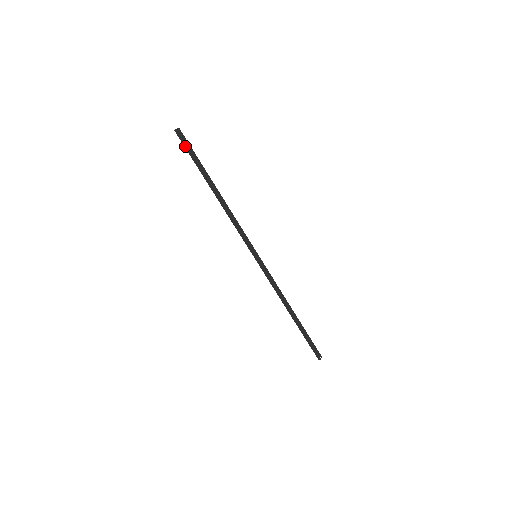
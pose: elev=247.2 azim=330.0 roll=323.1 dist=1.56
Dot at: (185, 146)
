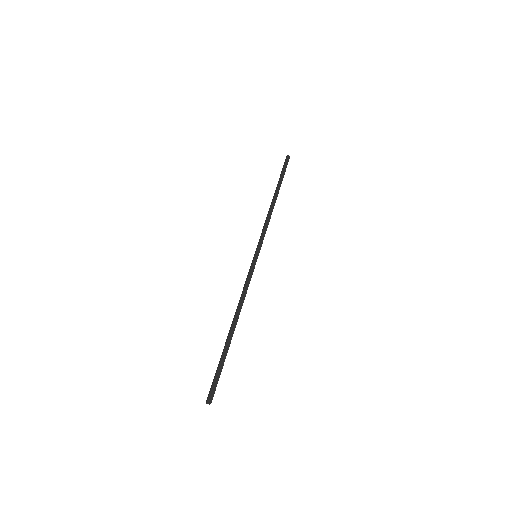
Dot at: (285, 165)
